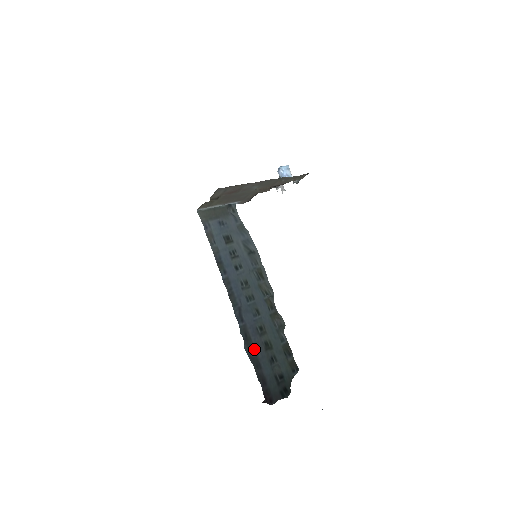
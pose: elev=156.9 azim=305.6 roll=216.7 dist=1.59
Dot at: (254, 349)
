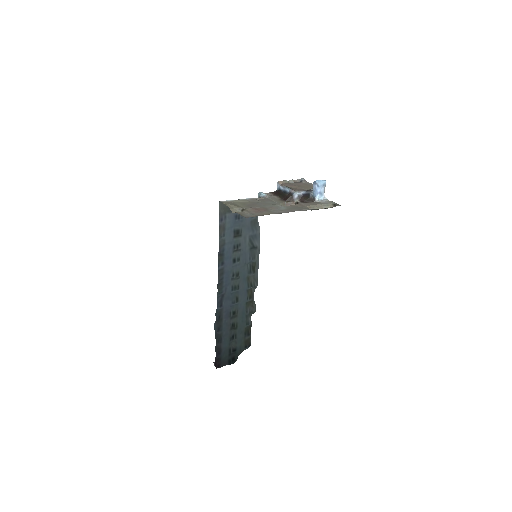
Dot at: (221, 328)
